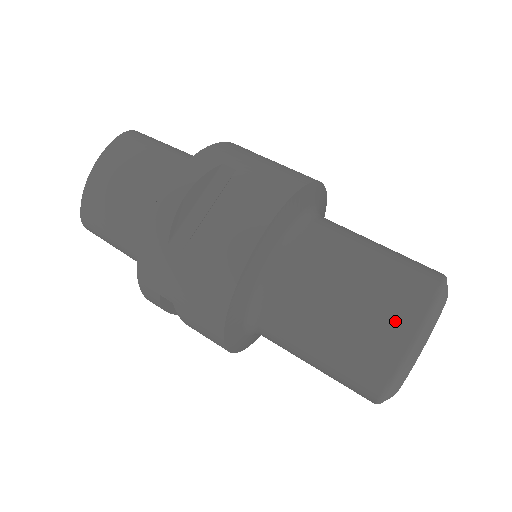
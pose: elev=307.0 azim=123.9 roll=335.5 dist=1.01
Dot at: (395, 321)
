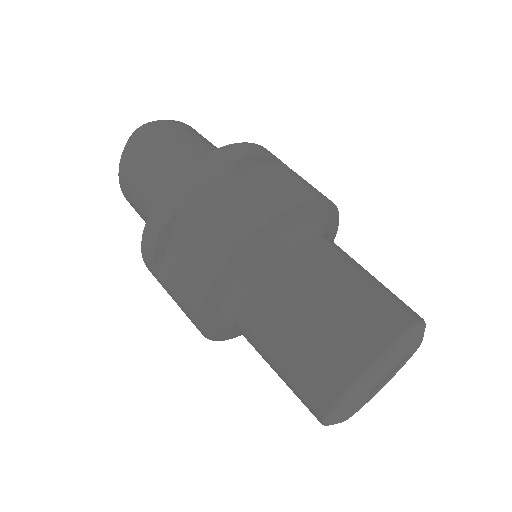
Dot at: (316, 391)
